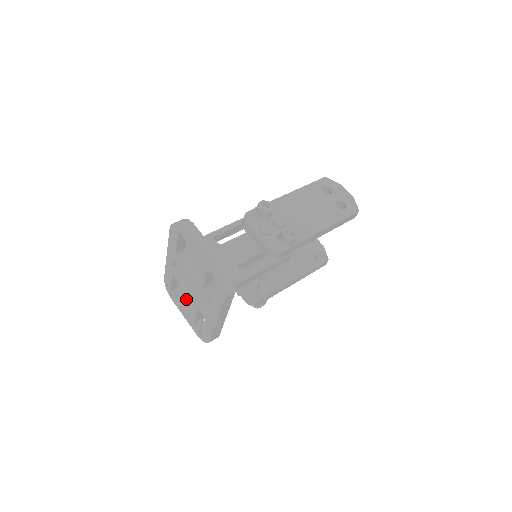
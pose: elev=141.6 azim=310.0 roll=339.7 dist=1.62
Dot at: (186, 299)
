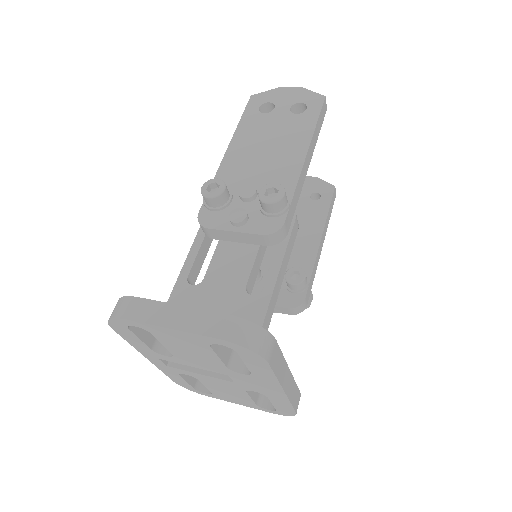
Dot at: (220, 388)
